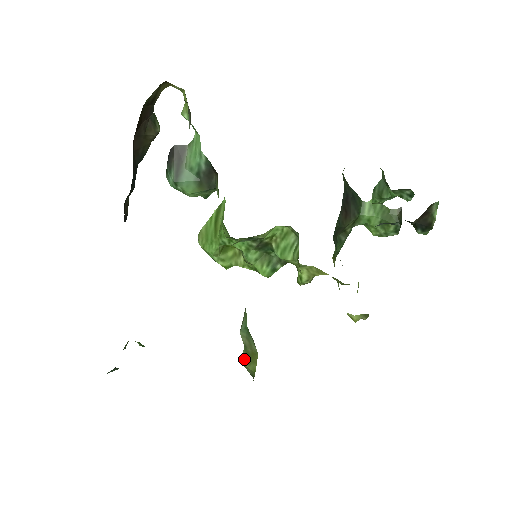
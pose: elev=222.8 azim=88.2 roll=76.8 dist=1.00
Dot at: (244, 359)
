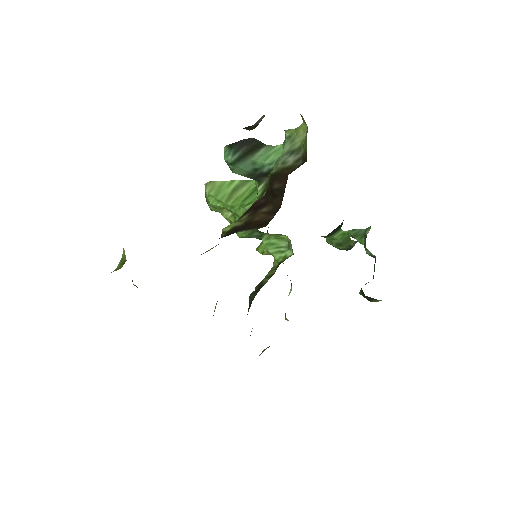
Dot at: occluded
